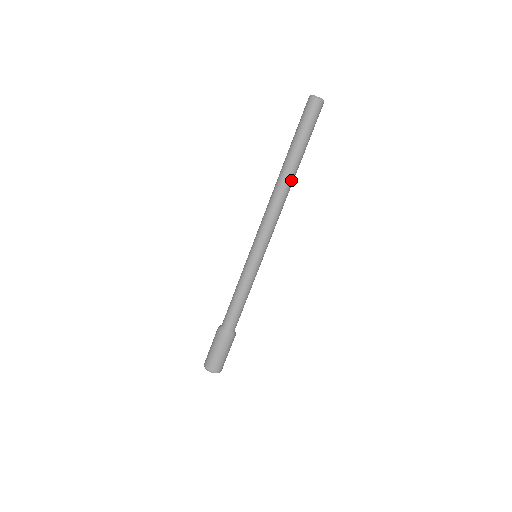
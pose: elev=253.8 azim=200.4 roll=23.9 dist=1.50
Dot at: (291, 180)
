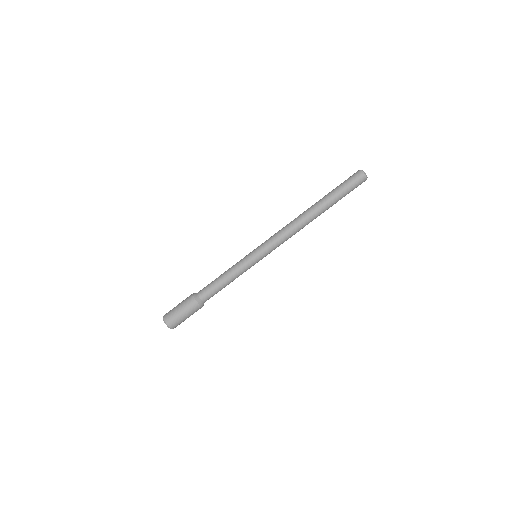
Dot at: (314, 217)
